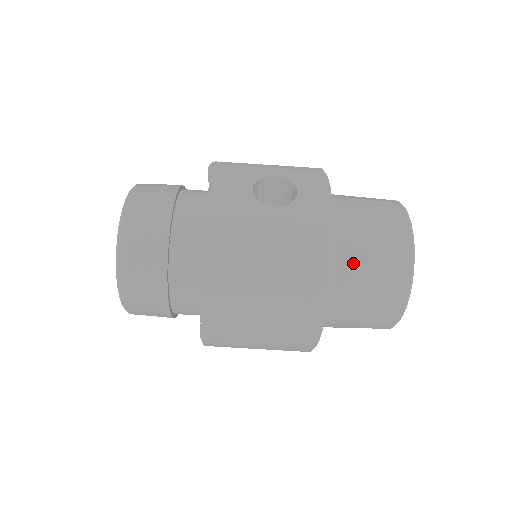
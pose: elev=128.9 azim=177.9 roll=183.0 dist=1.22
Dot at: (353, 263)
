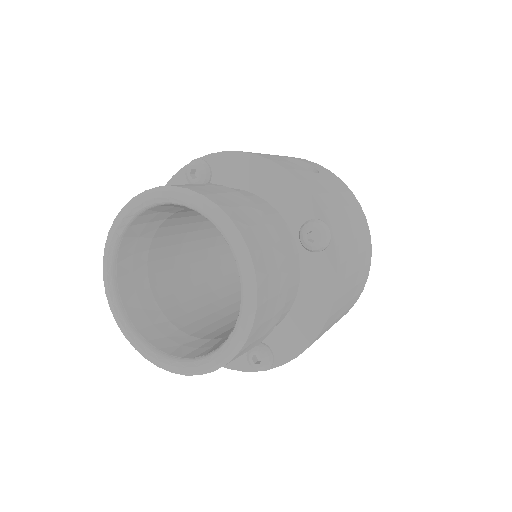
Dot at: occluded
